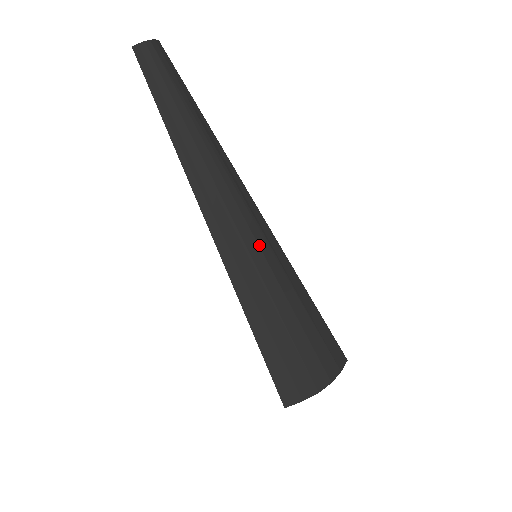
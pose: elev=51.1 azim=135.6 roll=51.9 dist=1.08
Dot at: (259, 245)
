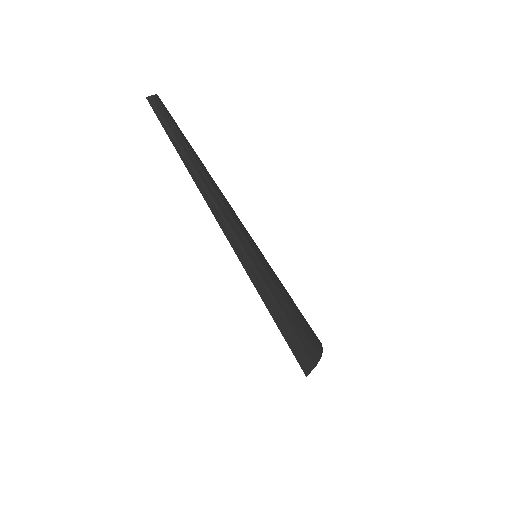
Dot at: (256, 247)
